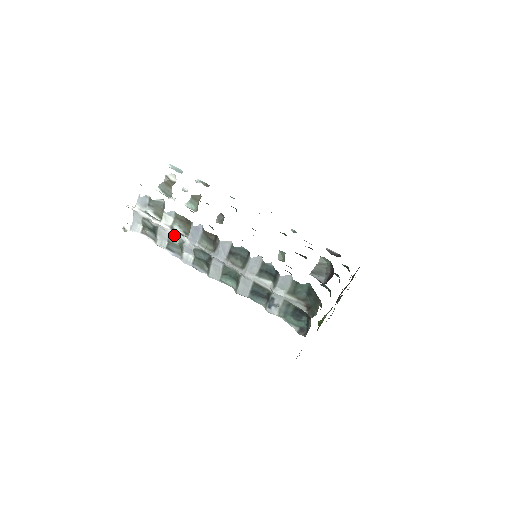
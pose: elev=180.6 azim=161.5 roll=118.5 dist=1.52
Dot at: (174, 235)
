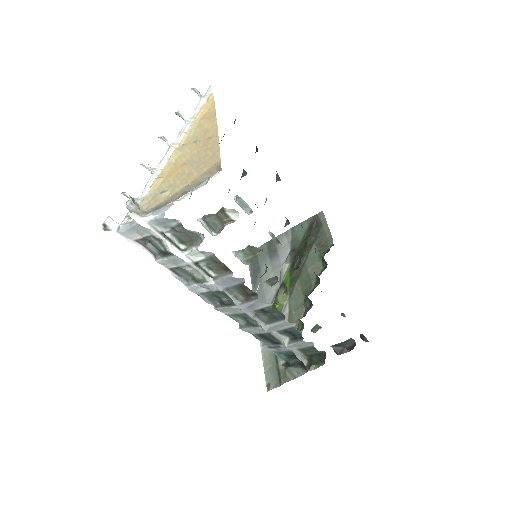
Dot at: (194, 269)
